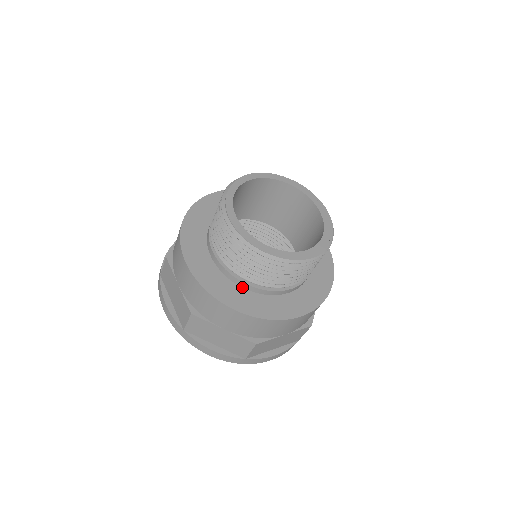
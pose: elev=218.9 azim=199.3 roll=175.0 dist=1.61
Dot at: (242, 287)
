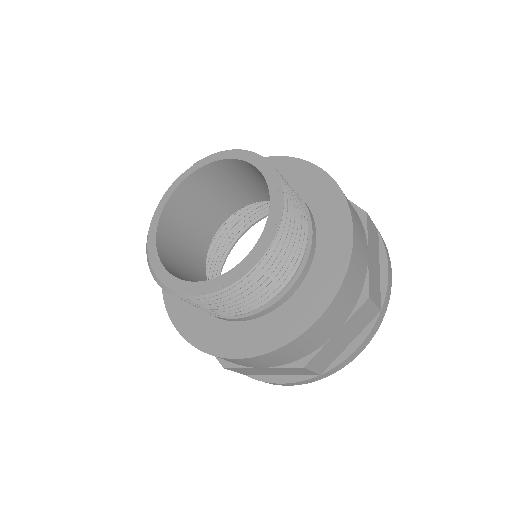
Dot at: occluded
